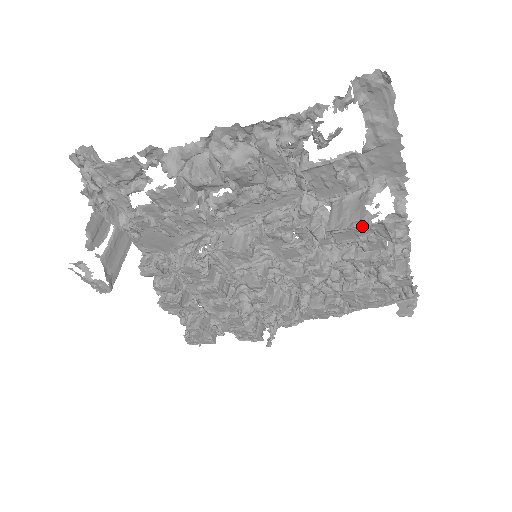
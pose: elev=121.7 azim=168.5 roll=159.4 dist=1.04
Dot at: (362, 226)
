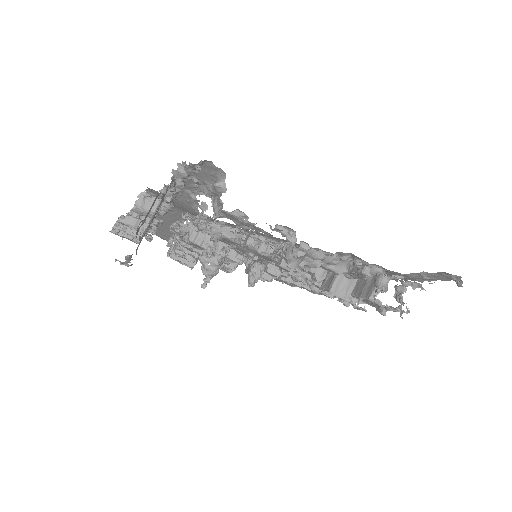
Dot at: (352, 303)
